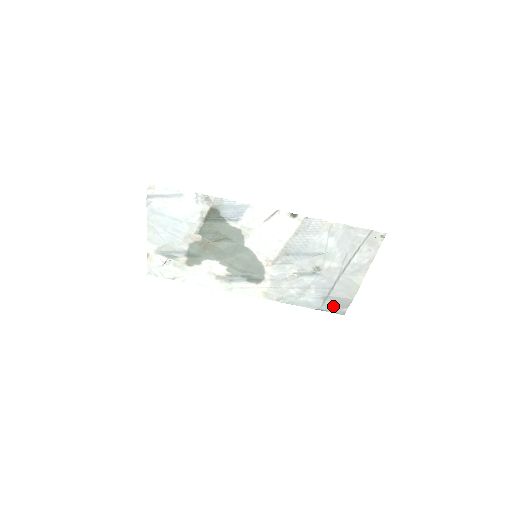
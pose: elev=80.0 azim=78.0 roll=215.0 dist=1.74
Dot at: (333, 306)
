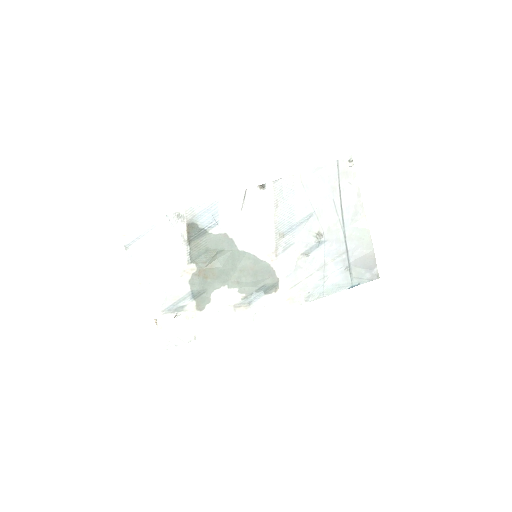
Dot at: (362, 274)
